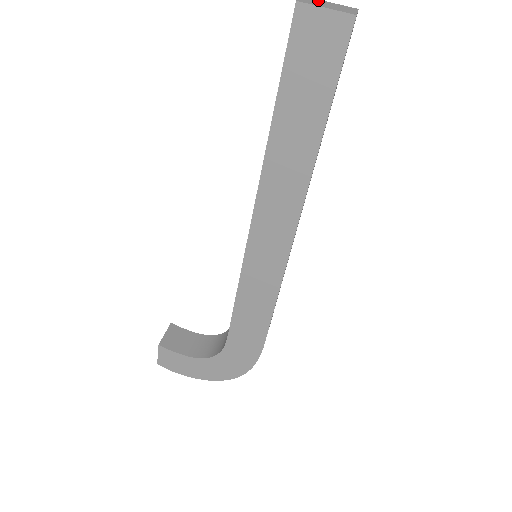
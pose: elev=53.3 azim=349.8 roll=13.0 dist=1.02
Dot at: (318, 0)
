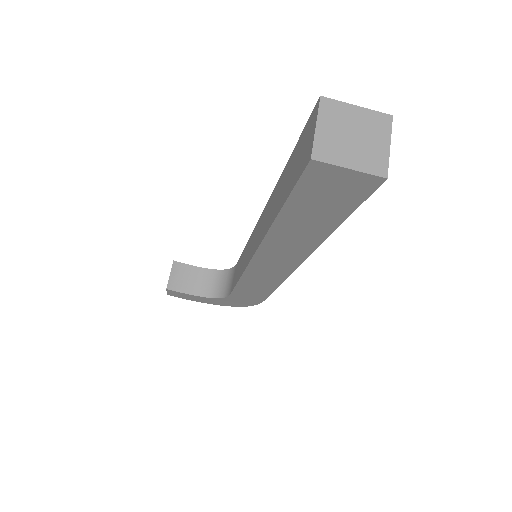
Dot at: (339, 110)
